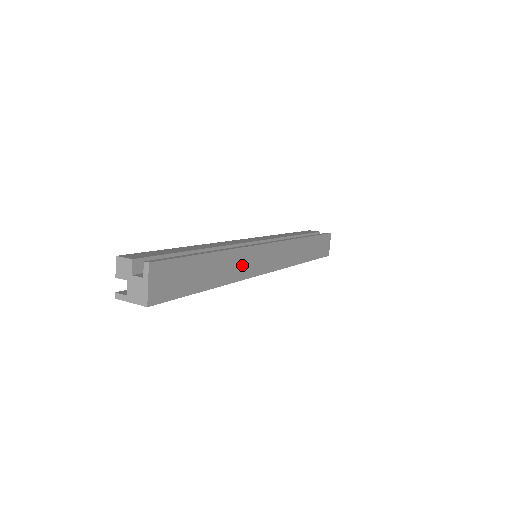
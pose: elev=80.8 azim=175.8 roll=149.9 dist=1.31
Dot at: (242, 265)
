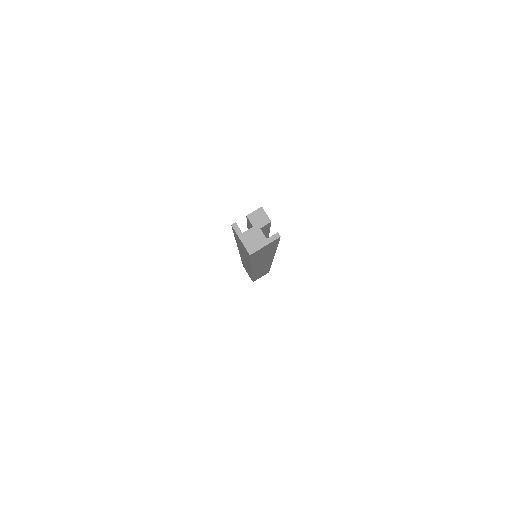
Dot at: (262, 262)
